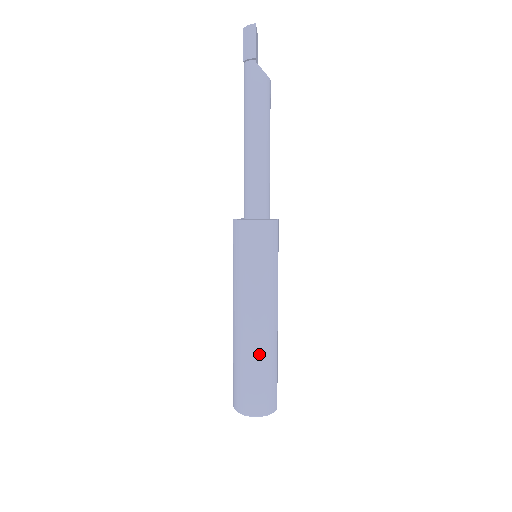
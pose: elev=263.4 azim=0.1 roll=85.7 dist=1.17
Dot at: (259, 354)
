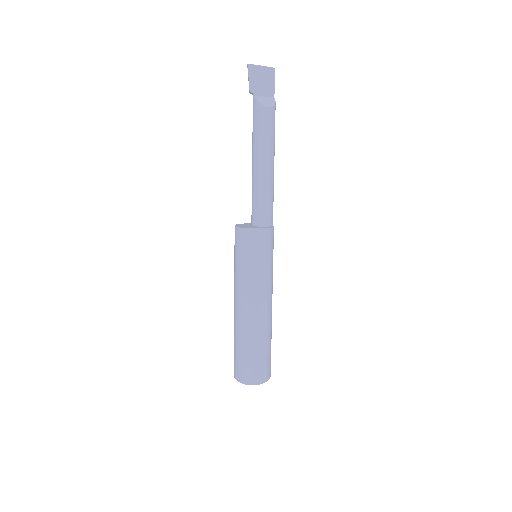
Dot at: (238, 333)
